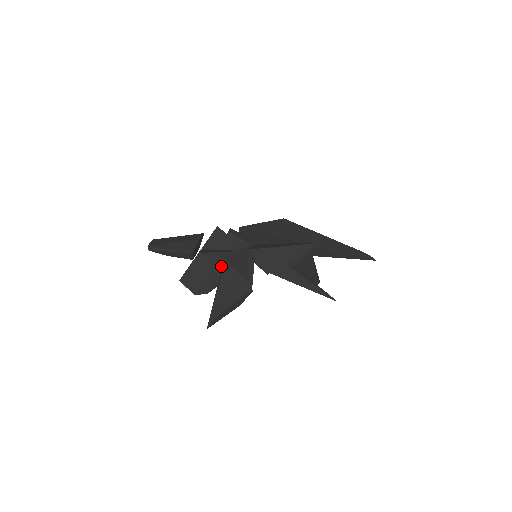
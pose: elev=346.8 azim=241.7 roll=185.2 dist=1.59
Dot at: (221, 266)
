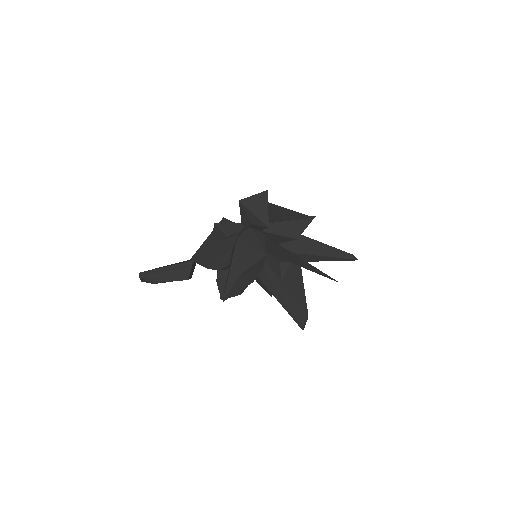
Dot at: (231, 244)
